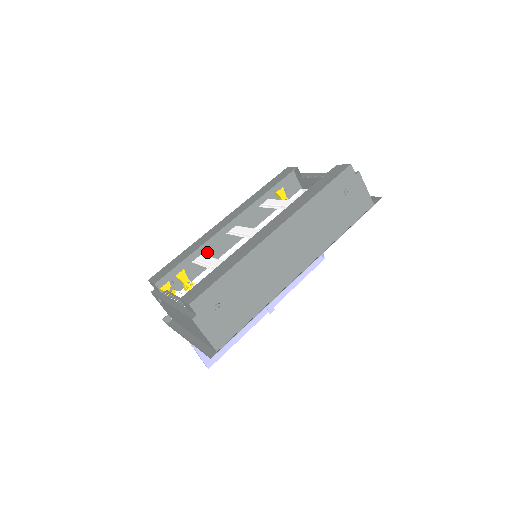
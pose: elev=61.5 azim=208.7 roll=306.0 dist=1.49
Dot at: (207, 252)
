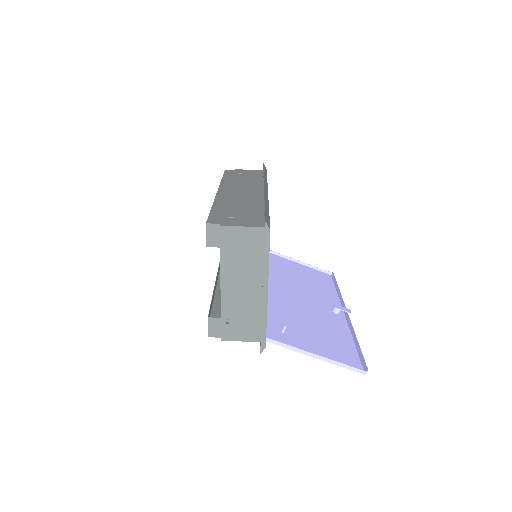
Dot at: occluded
